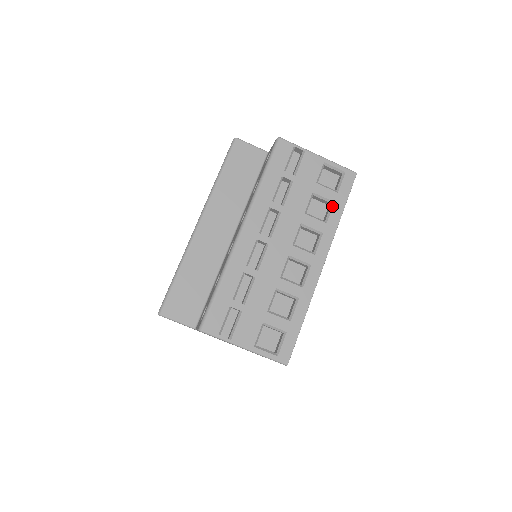
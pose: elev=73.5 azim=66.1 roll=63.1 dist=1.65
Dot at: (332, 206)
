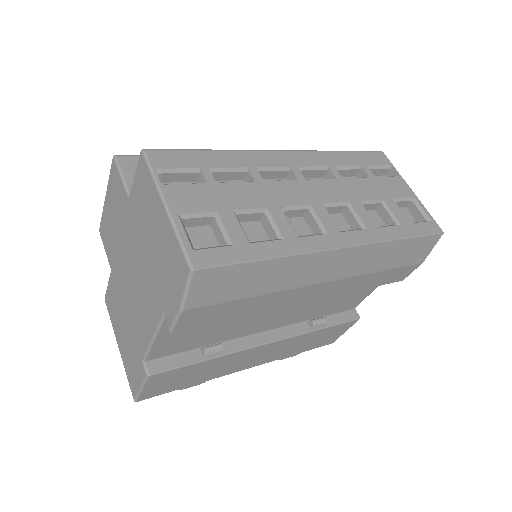
Dot at: (396, 225)
